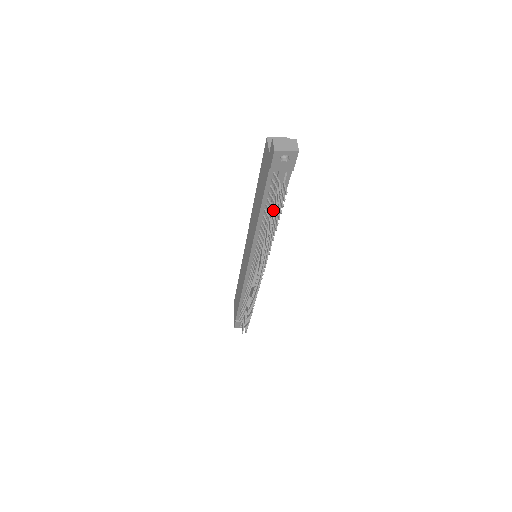
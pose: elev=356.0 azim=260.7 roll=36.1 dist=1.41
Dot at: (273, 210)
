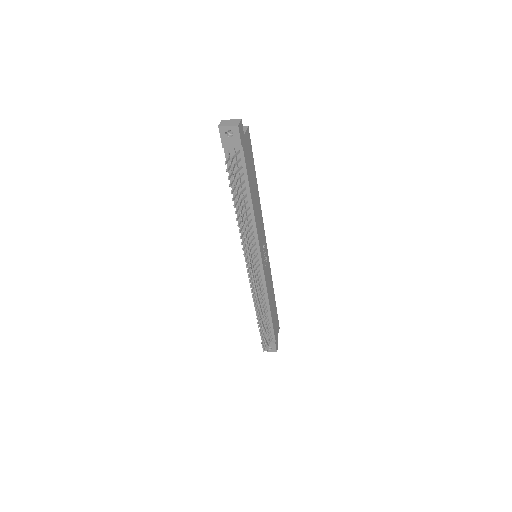
Dot at: (234, 187)
